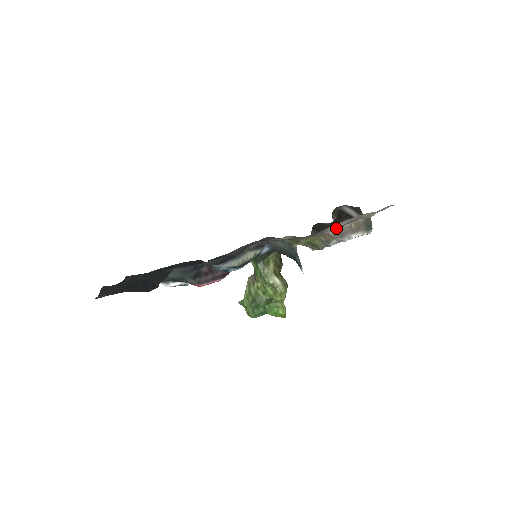
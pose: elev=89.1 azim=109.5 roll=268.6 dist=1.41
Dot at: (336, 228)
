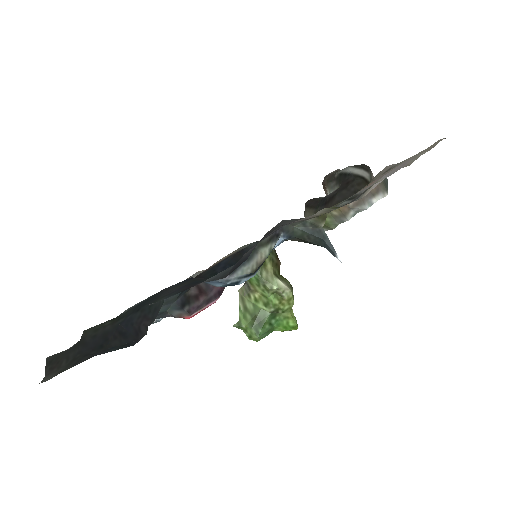
Dot at: (374, 187)
